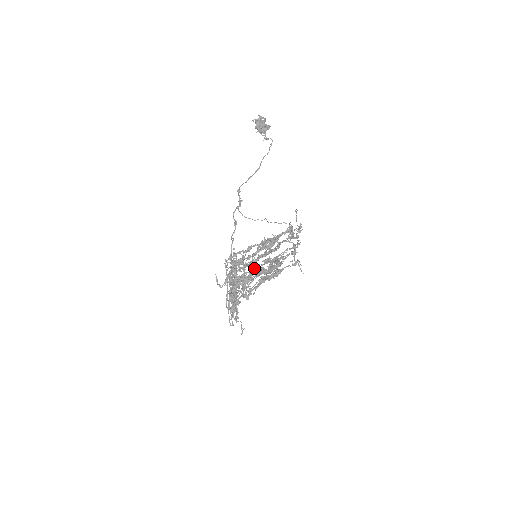
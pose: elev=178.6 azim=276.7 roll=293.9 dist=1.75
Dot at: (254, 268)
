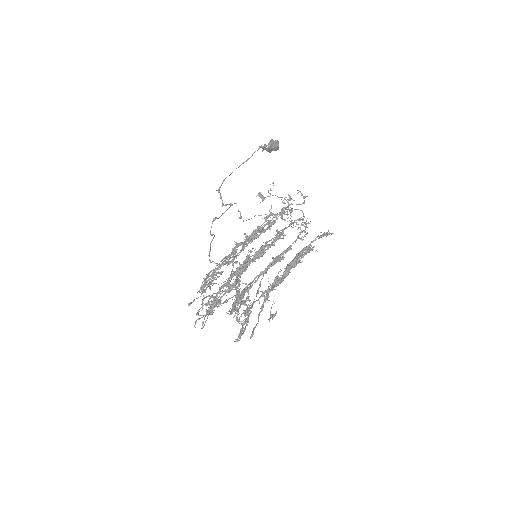
Dot at: (261, 274)
